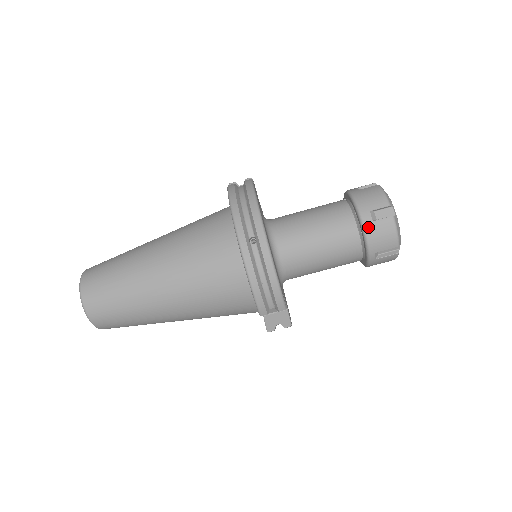
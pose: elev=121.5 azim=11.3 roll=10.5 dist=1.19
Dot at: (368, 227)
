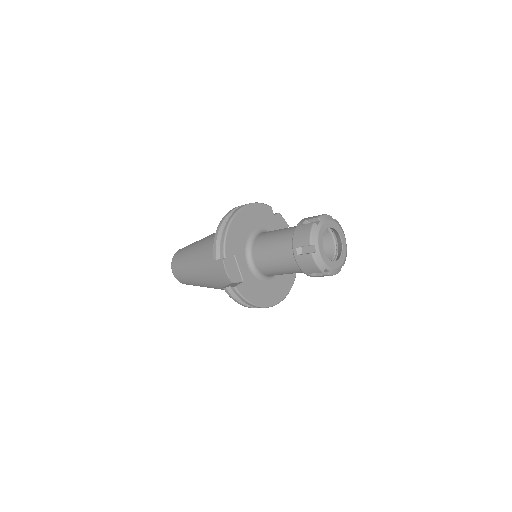
Dot at: (297, 228)
